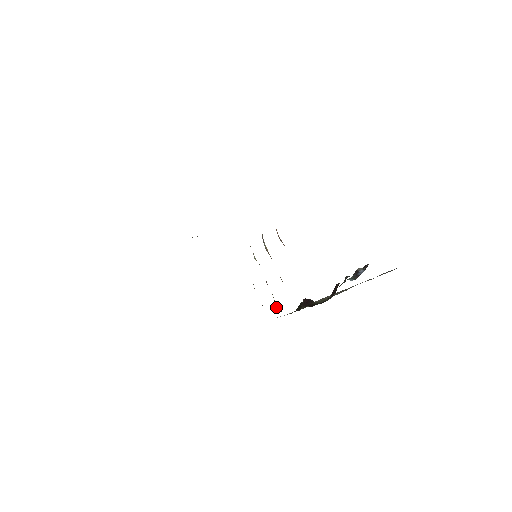
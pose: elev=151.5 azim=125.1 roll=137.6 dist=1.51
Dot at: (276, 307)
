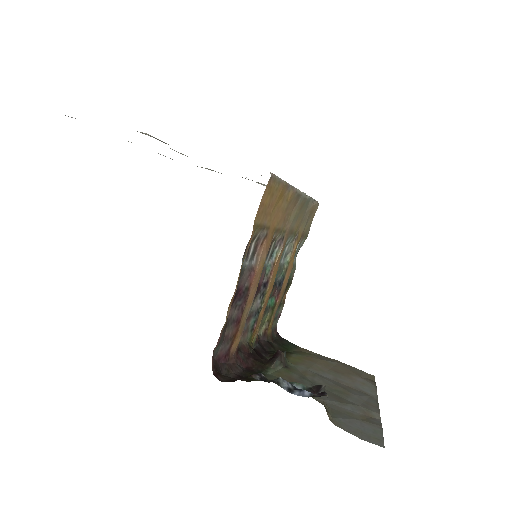
Dot at: (263, 329)
